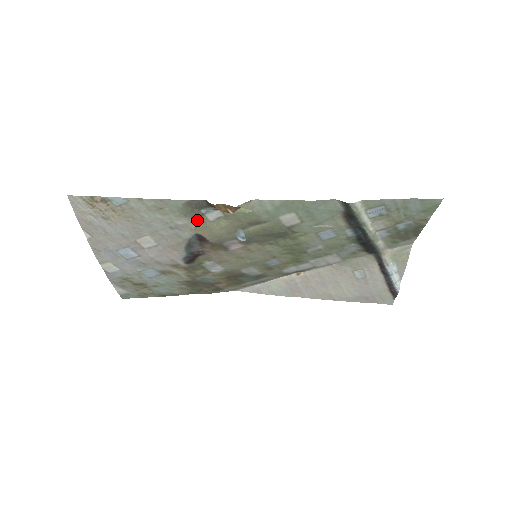
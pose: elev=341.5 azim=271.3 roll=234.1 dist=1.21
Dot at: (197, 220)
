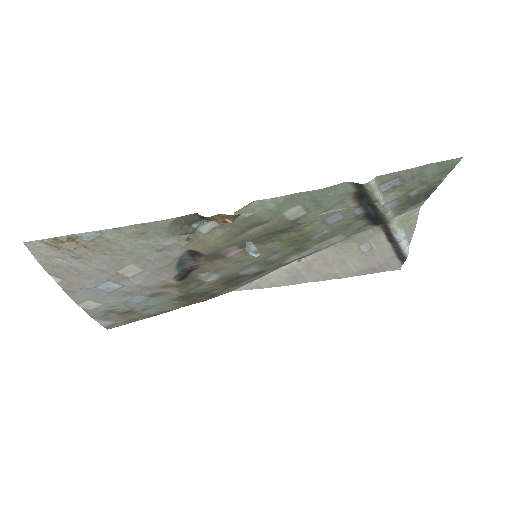
Dot at: (188, 236)
